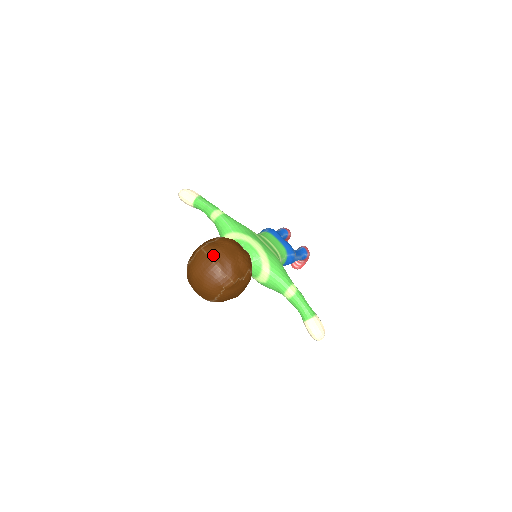
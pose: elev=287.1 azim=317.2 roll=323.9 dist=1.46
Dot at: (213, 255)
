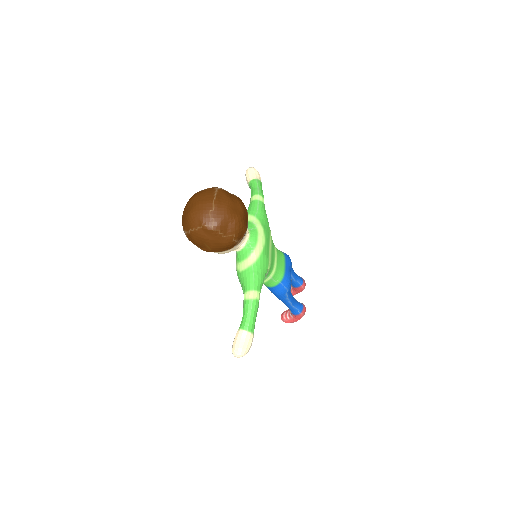
Dot at: (219, 197)
